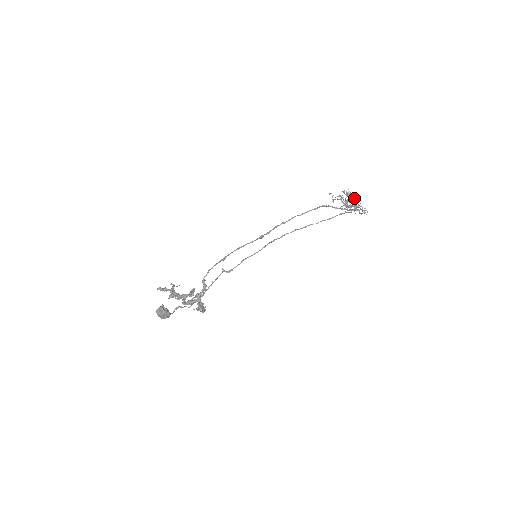
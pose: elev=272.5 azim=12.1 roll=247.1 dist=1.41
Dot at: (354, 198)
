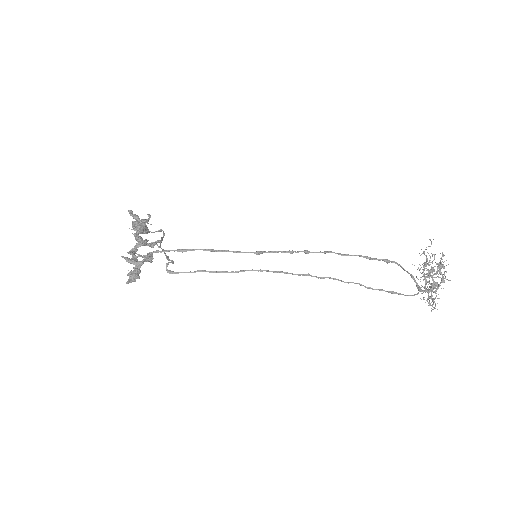
Dot at: occluded
